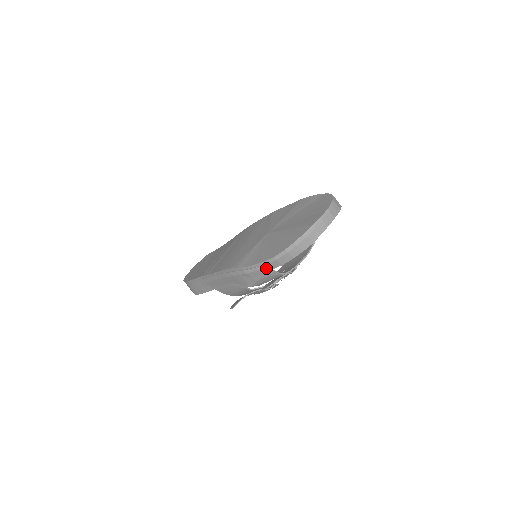
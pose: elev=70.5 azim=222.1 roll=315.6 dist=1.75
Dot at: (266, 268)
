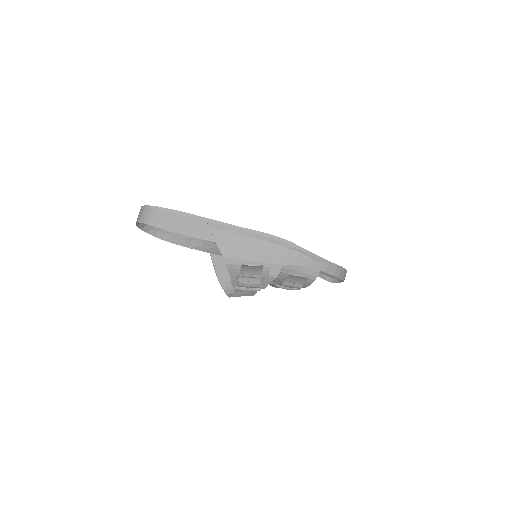
Dot at: (319, 262)
